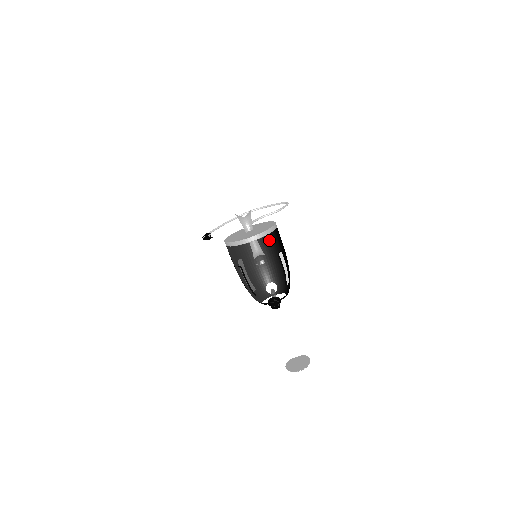
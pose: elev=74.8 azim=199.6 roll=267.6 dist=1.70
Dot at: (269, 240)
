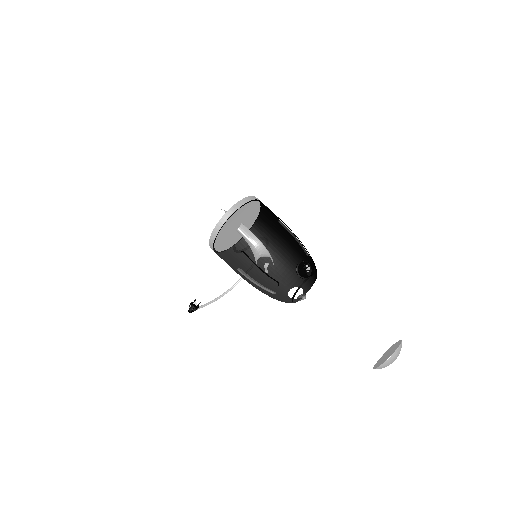
Dot at: (263, 242)
